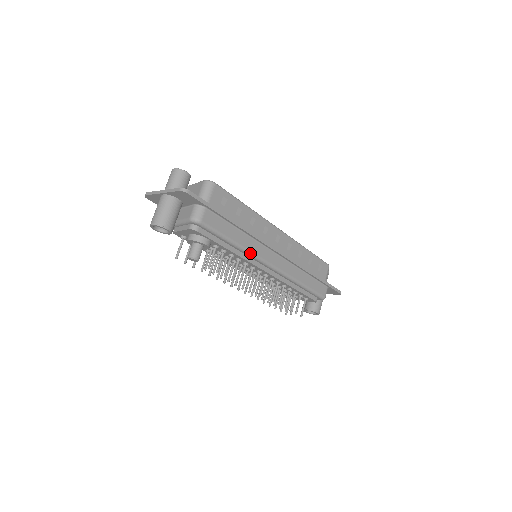
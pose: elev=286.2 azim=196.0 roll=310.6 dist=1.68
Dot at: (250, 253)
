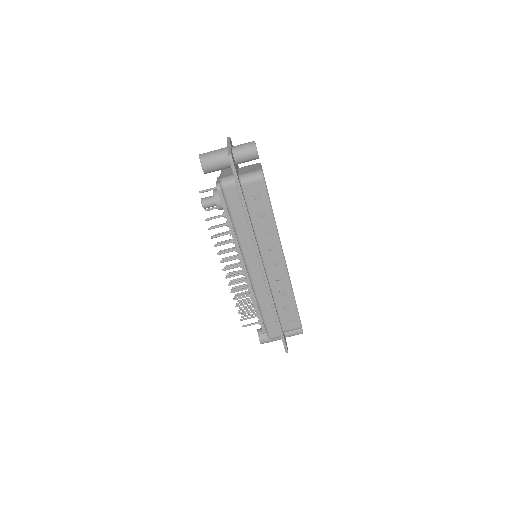
Dot at: (240, 245)
